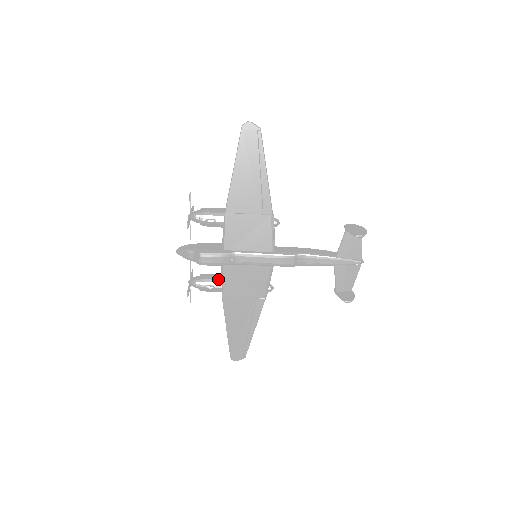
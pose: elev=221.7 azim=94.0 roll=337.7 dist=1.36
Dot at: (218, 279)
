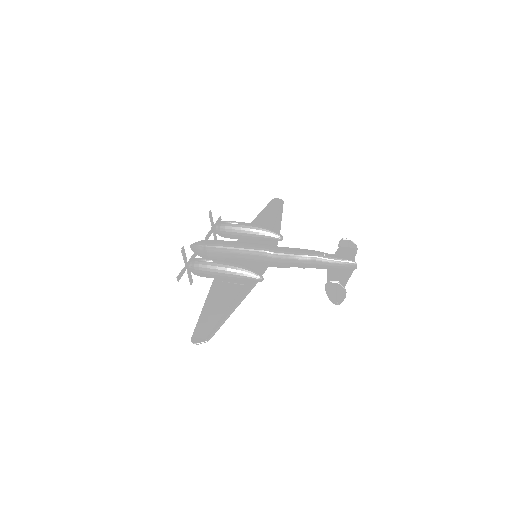
Dot at: (234, 238)
